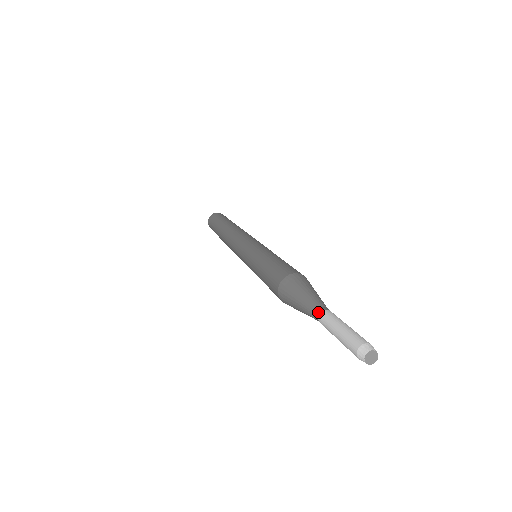
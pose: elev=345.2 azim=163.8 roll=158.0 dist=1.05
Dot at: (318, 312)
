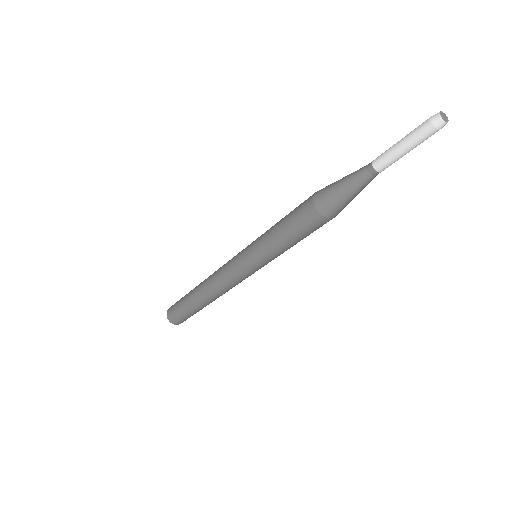
Dot at: (369, 165)
